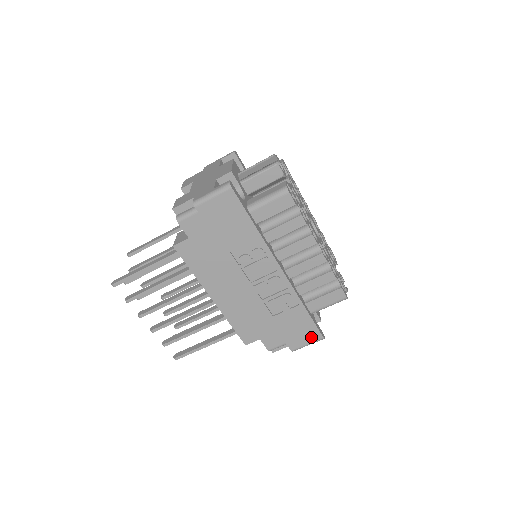
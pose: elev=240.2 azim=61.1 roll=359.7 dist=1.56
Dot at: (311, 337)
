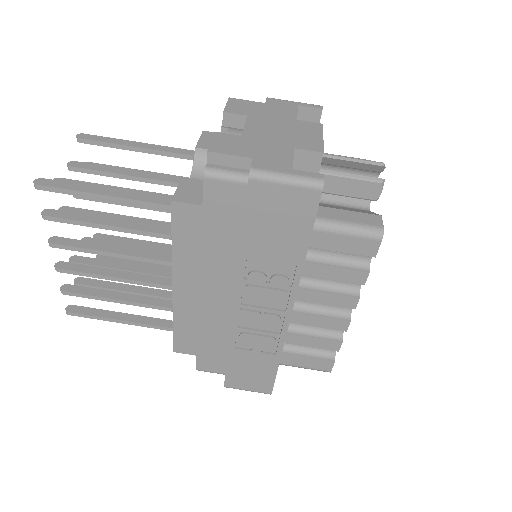
Dot at: (259, 387)
